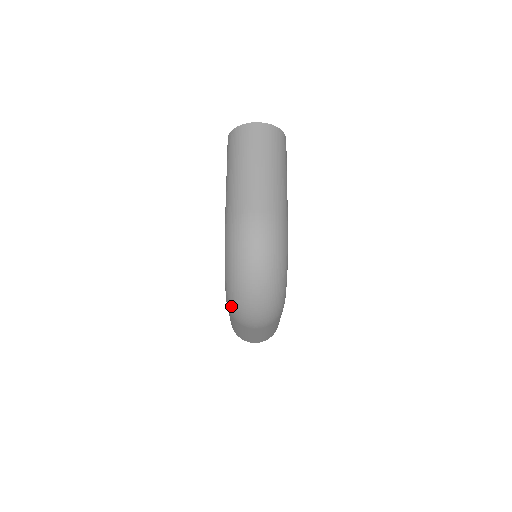
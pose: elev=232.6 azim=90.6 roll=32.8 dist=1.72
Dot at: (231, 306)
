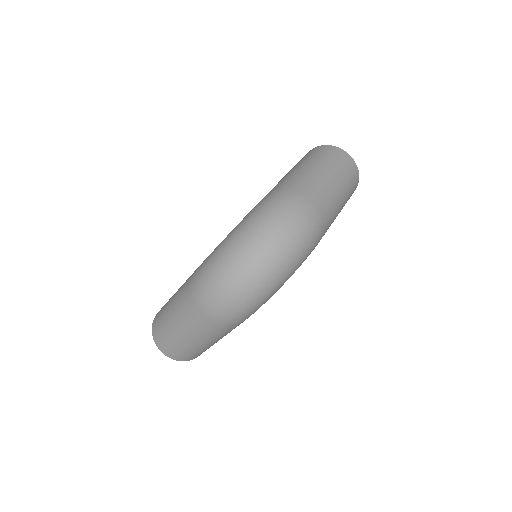
Dot at: (207, 268)
